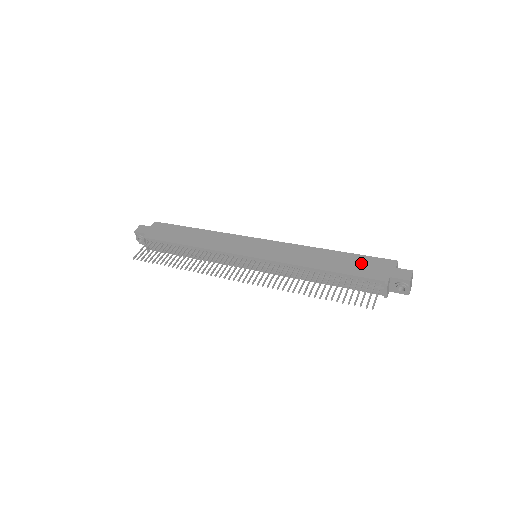
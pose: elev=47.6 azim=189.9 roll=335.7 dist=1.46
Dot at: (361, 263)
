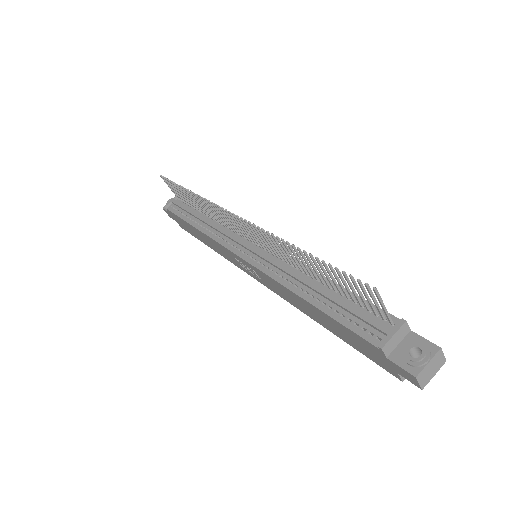
Dot at: occluded
